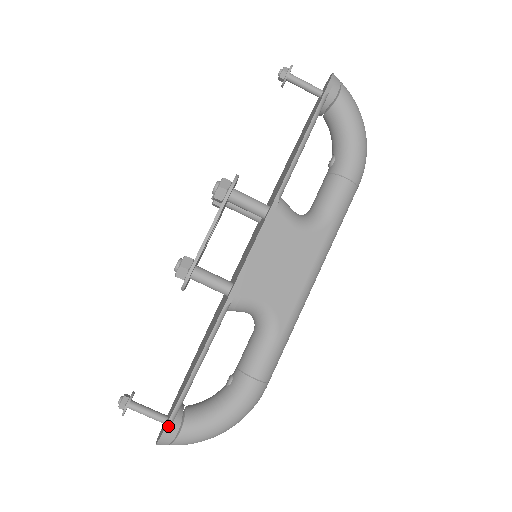
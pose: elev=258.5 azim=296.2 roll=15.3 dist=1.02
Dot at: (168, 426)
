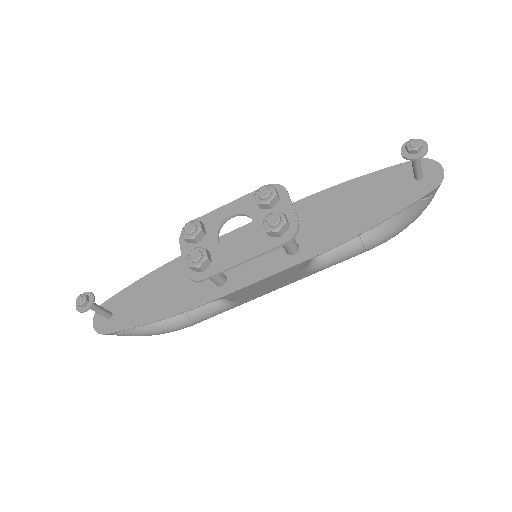
Dot at: (114, 333)
